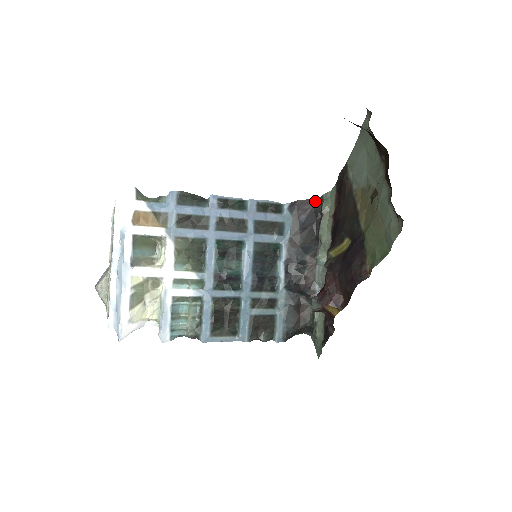
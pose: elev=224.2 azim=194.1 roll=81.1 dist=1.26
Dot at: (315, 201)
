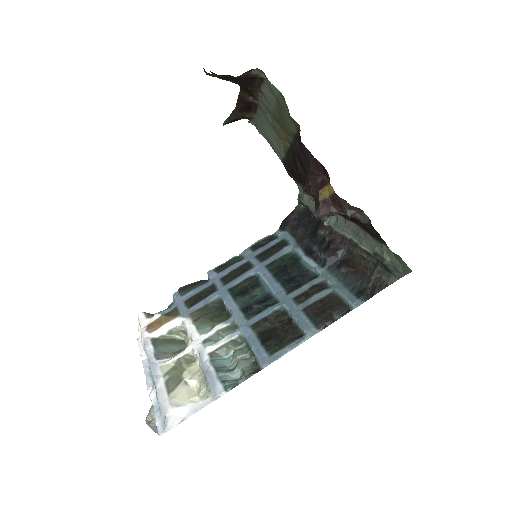
Dot at: (297, 208)
